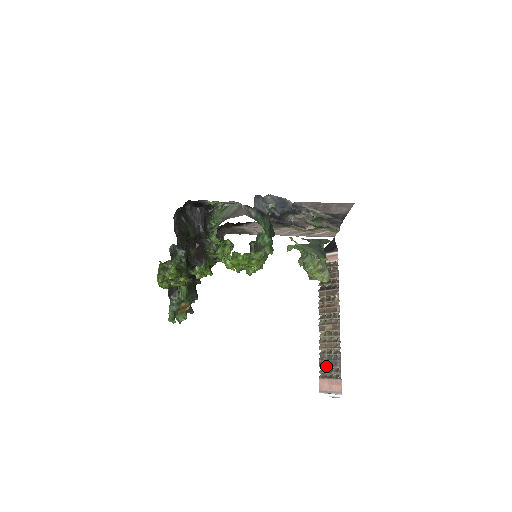
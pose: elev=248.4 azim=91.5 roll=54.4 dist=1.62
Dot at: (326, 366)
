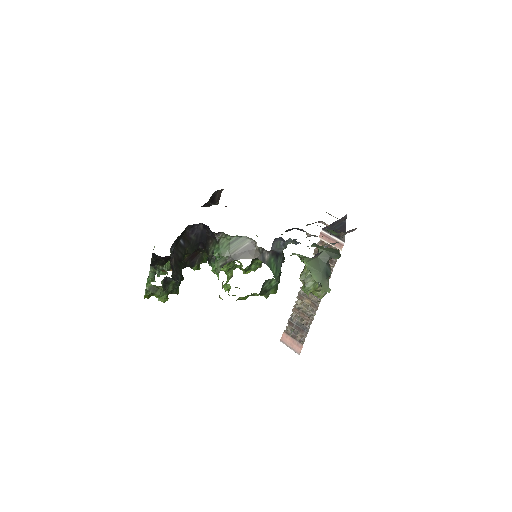
Dot at: (293, 328)
